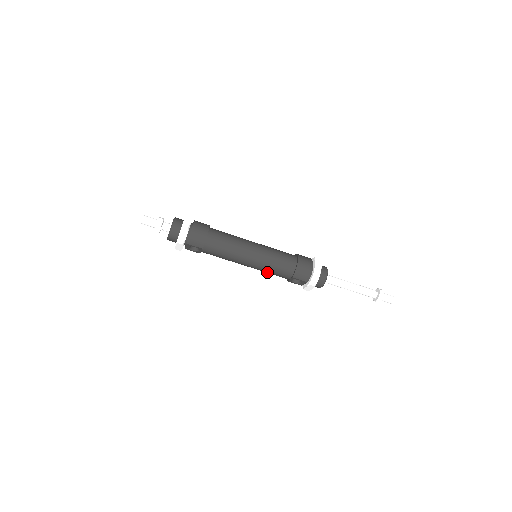
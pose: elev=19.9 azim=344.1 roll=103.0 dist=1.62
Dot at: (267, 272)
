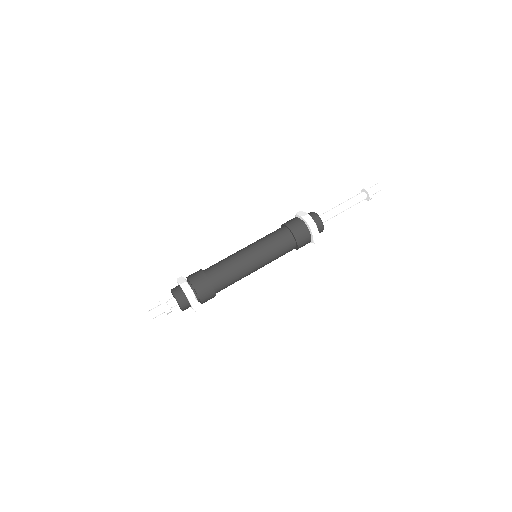
Dot at: occluded
